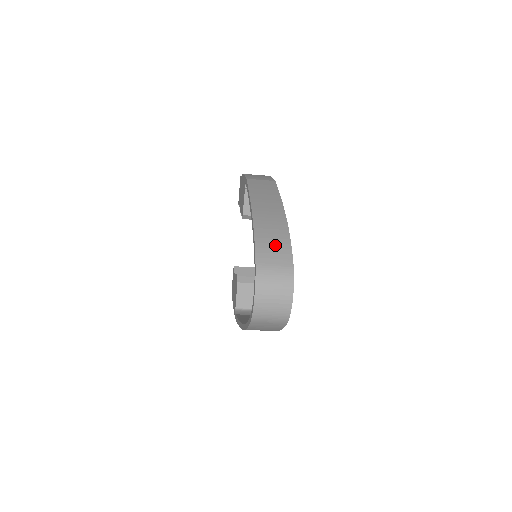
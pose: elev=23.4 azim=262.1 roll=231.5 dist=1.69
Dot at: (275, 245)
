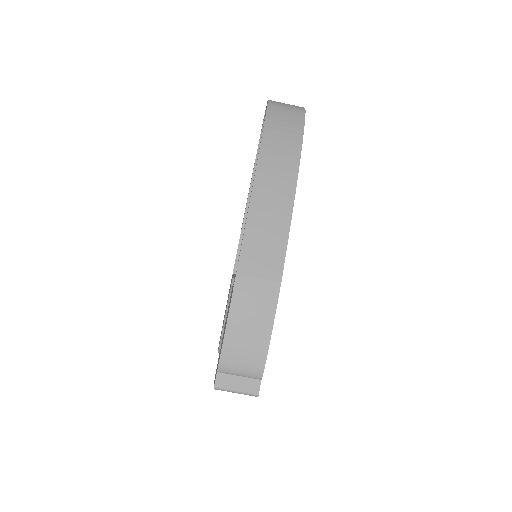
Dot at: occluded
